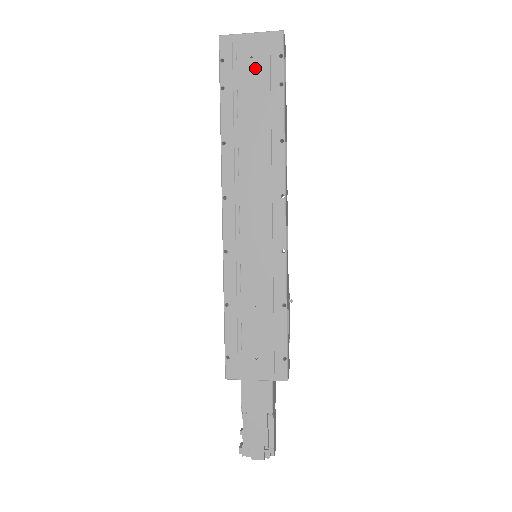
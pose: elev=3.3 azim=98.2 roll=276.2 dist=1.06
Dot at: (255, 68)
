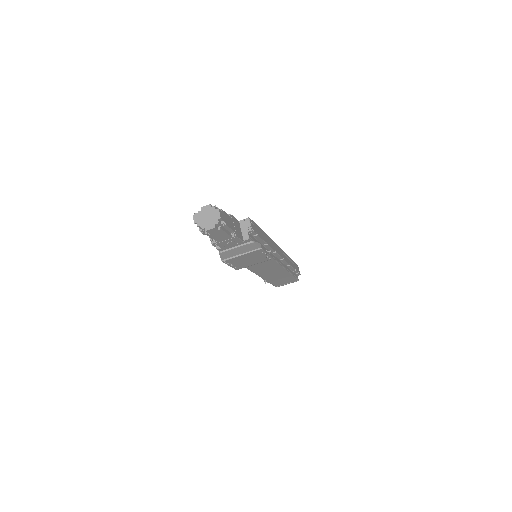
Dot at: occluded
